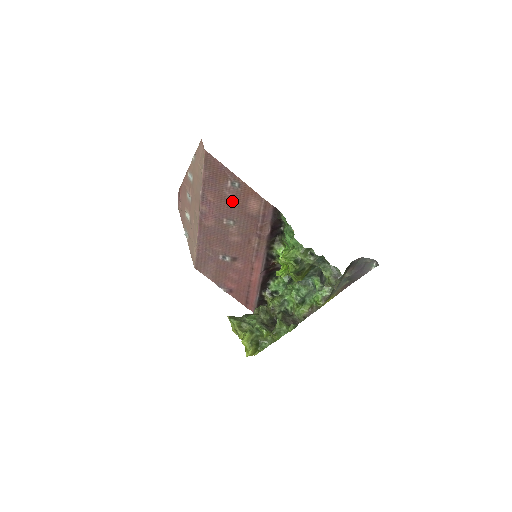
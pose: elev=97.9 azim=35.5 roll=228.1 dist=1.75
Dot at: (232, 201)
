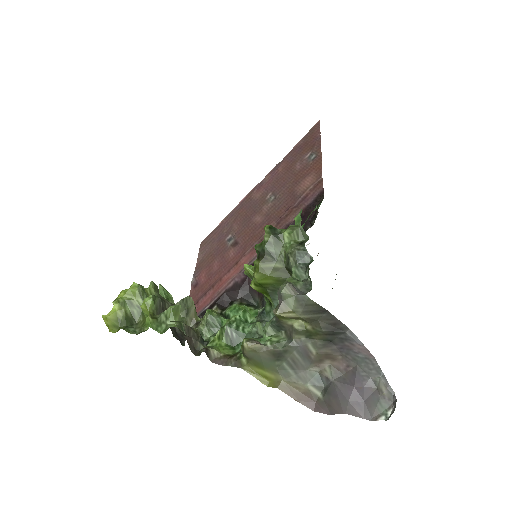
Dot at: (294, 174)
